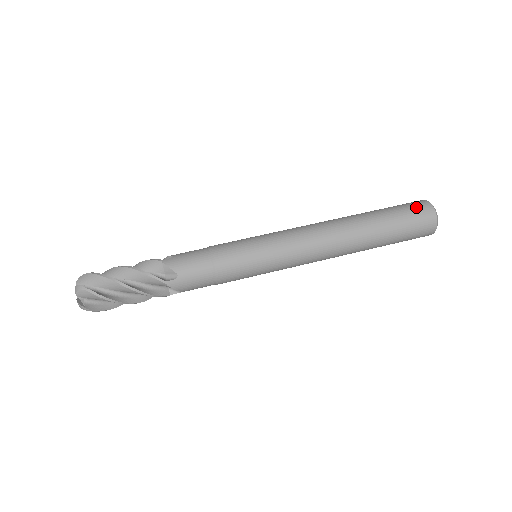
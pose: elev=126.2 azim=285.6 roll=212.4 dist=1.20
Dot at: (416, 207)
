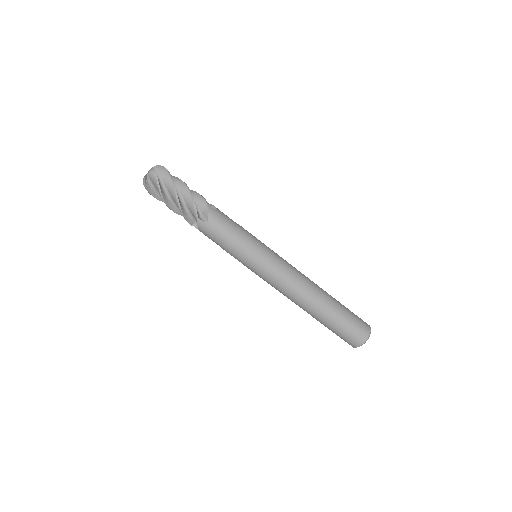
Dot at: (351, 339)
